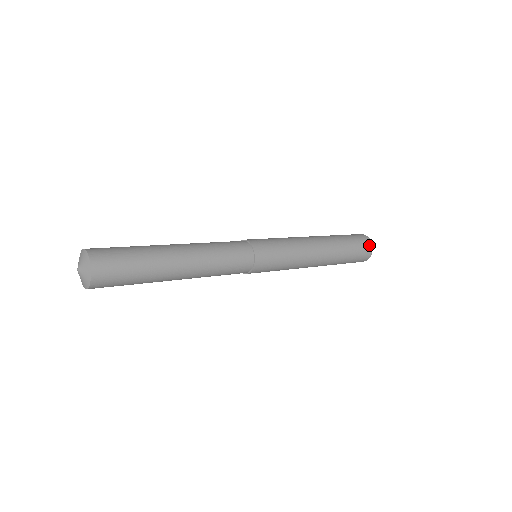
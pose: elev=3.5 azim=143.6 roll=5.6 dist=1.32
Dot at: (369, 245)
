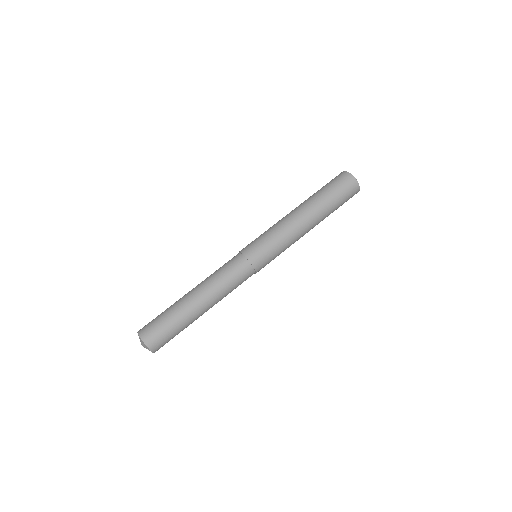
Dot at: (355, 186)
